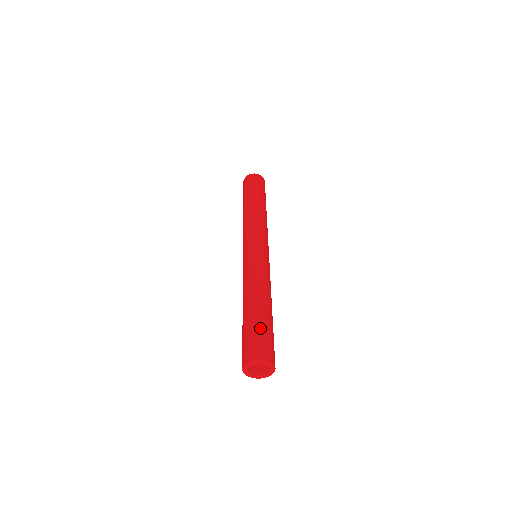
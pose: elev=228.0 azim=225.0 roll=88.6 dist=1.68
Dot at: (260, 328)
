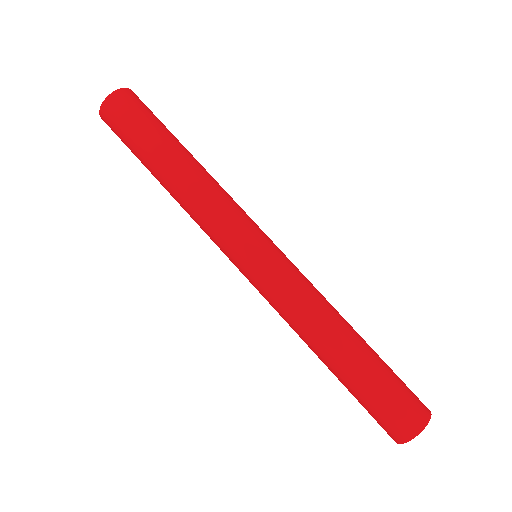
Dot at: (374, 394)
